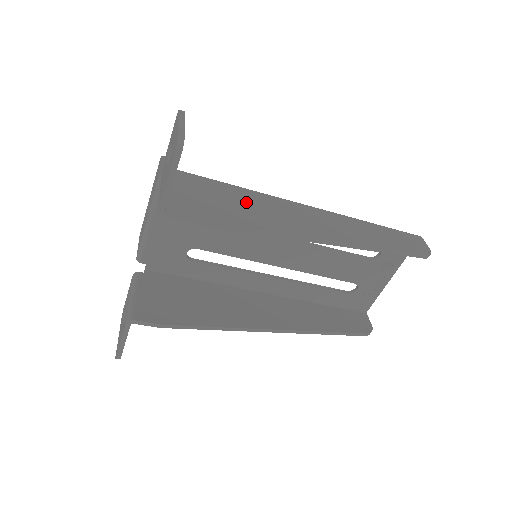
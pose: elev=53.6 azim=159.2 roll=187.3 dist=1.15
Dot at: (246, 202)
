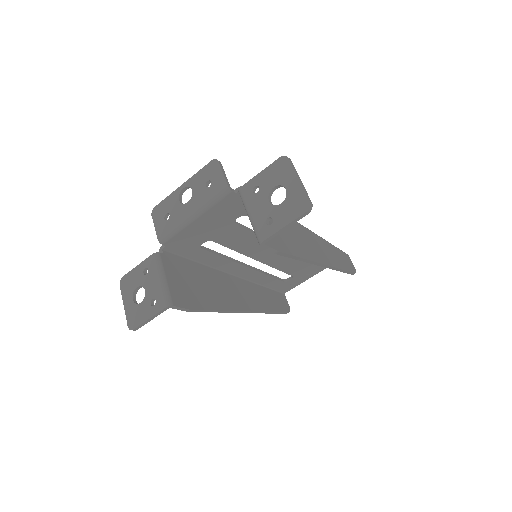
Dot at: occluded
